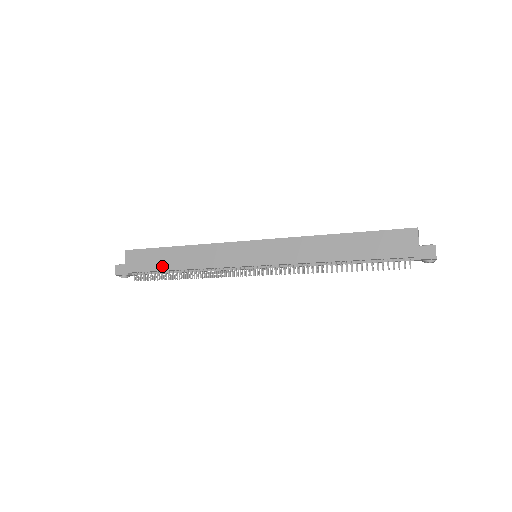
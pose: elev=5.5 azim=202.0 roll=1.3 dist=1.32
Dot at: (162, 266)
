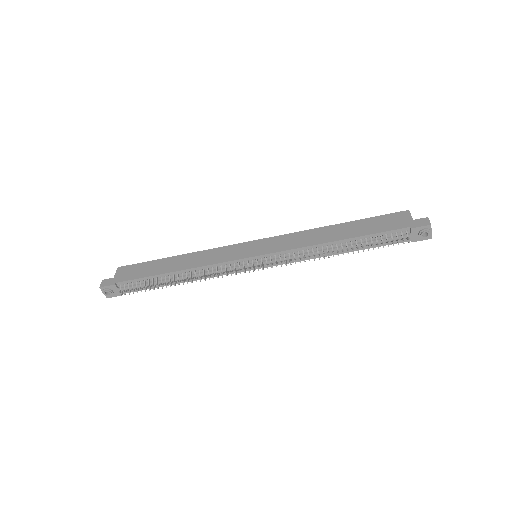
Dot at: (155, 272)
